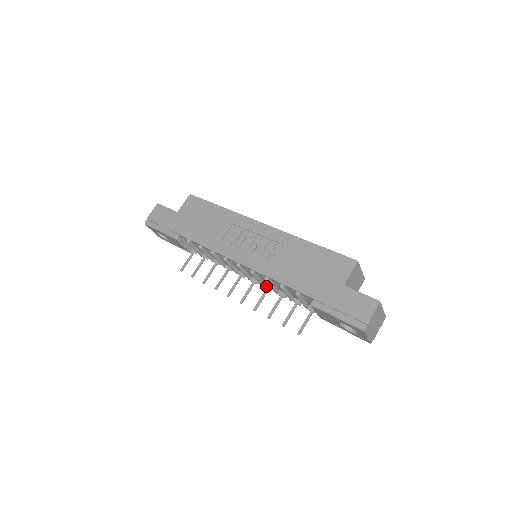
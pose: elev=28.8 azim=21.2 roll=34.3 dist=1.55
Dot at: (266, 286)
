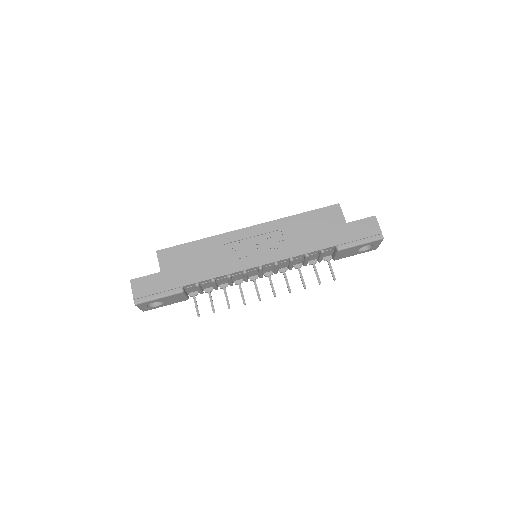
Dot at: (281, 270)
